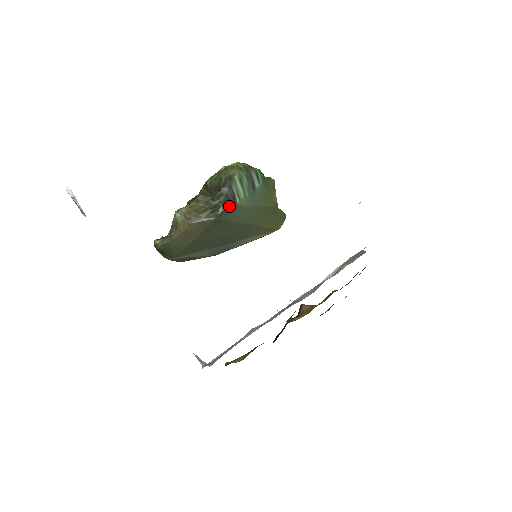
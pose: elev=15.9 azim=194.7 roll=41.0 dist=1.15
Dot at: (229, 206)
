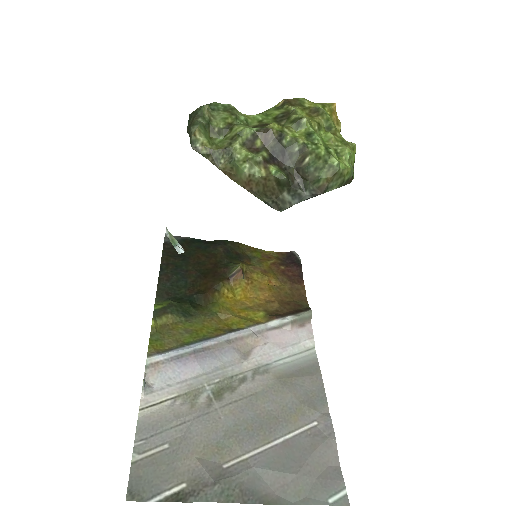
Dot at: occluded
